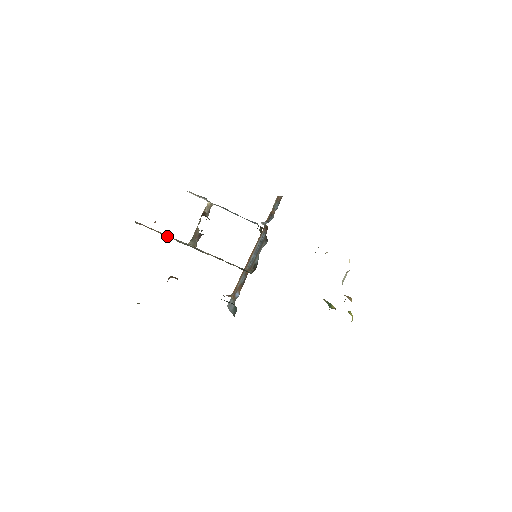
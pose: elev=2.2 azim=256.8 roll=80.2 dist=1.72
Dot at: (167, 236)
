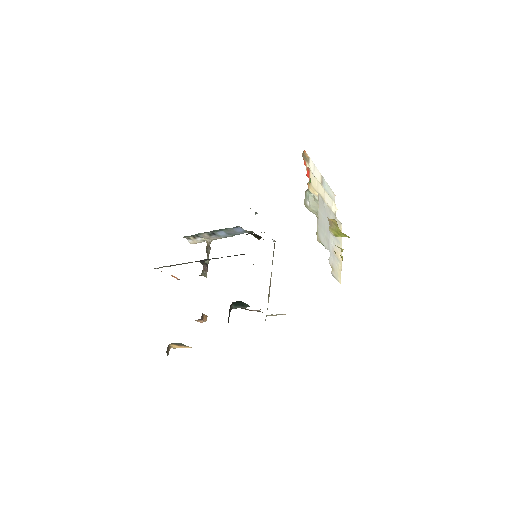
Dot at: occluded
